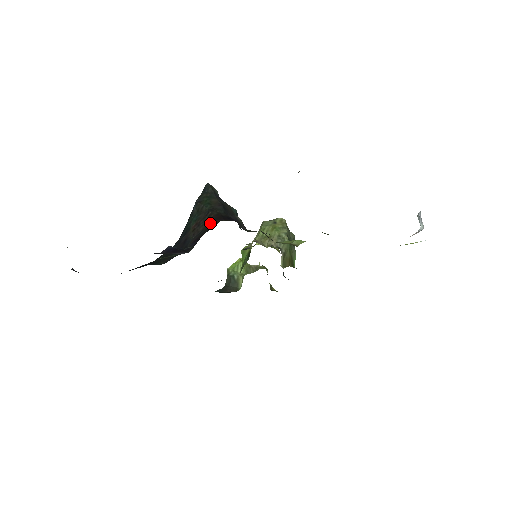
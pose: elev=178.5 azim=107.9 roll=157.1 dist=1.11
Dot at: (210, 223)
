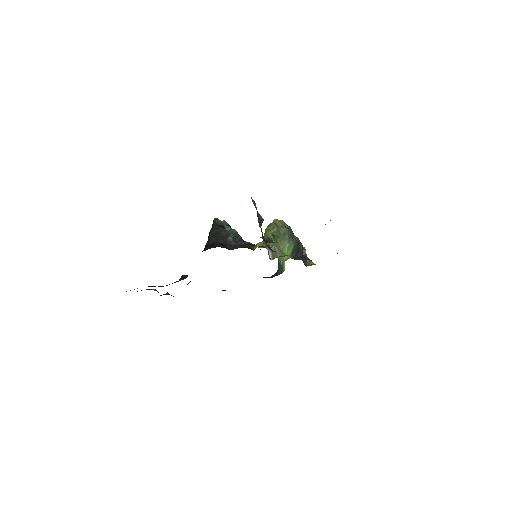
Dot at: occluded
